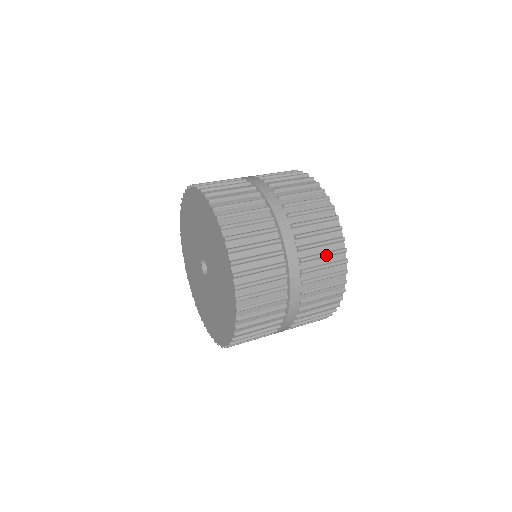
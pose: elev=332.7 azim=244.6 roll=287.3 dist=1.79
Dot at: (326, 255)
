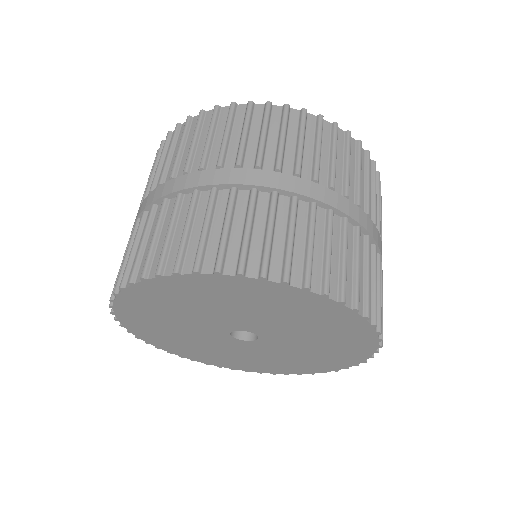
Dot at: (320, 144)
